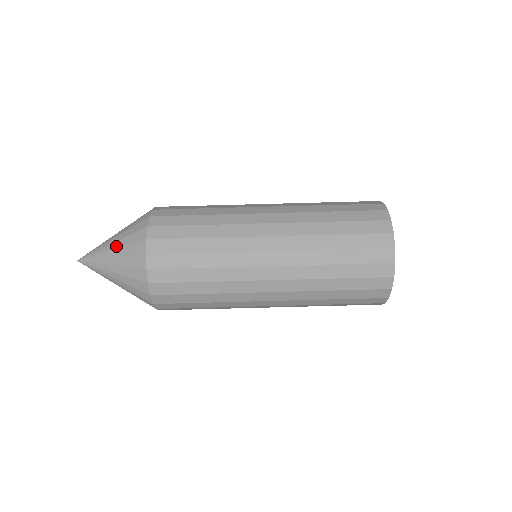
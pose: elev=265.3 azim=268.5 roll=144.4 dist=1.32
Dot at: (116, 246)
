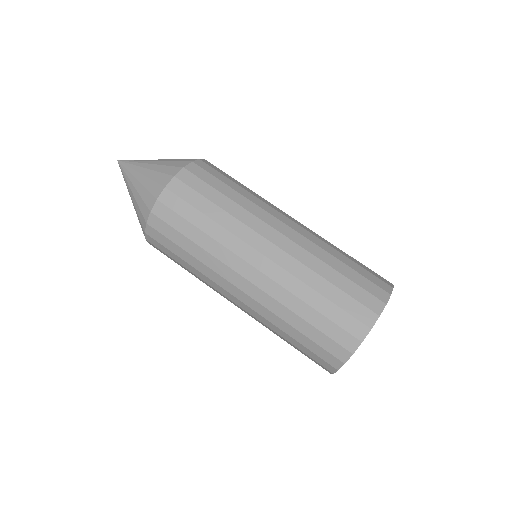
Dot at: occluded
